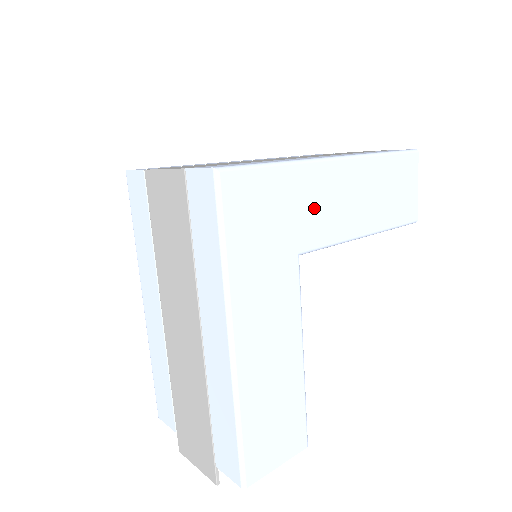
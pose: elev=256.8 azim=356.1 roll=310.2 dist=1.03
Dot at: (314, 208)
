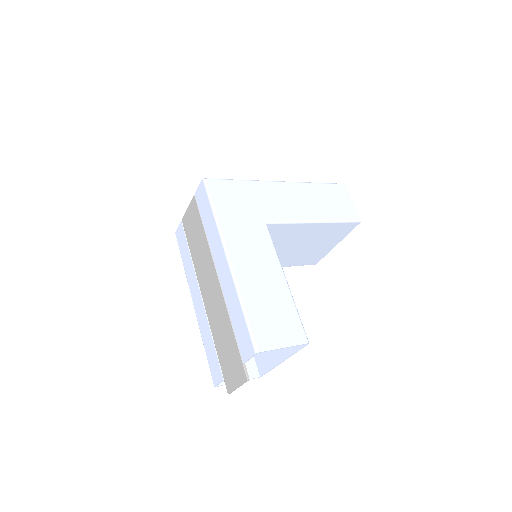
Dot at: (270, 202)
